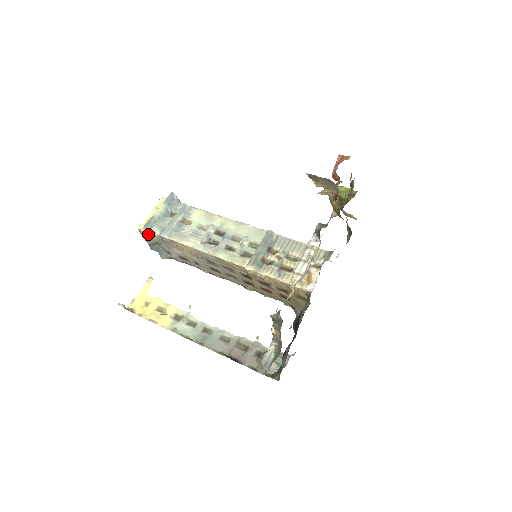
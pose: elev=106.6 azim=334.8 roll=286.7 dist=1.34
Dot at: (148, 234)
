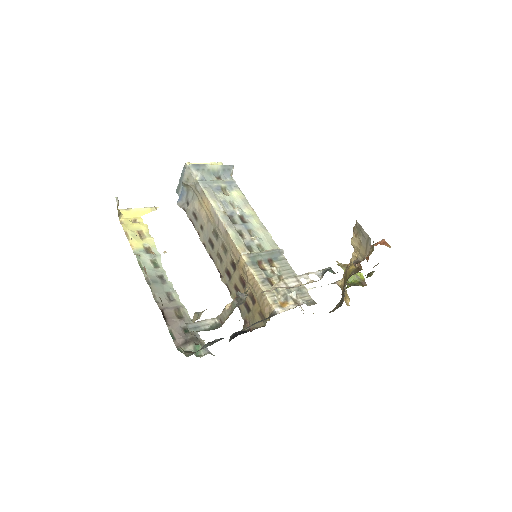
Dot at: (190, 172)
